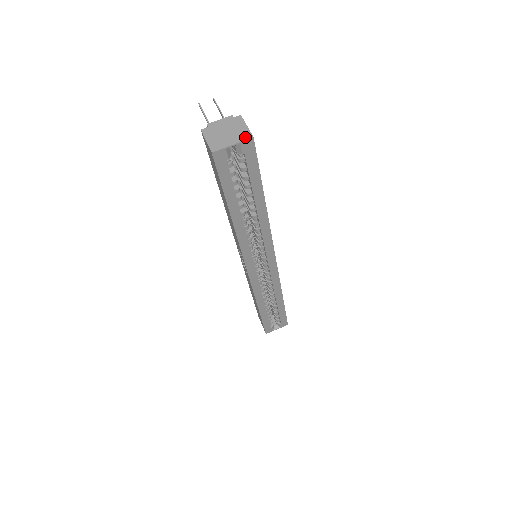
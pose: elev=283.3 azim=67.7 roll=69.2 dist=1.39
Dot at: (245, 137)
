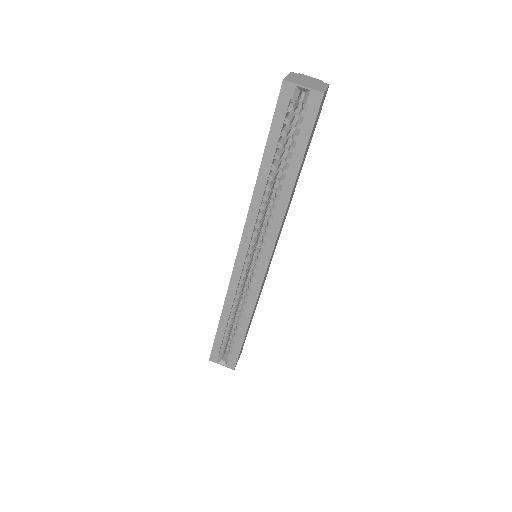
Dot at: (318, 89)
